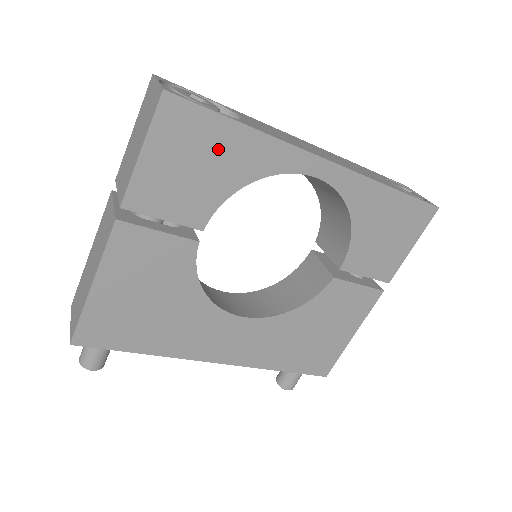
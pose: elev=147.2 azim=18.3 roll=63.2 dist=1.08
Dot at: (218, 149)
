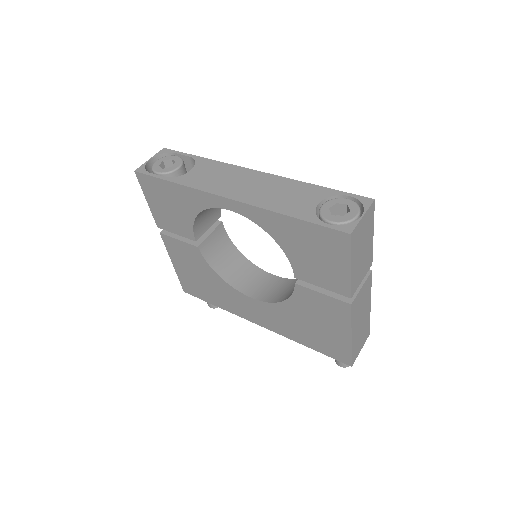
Dot at: (171, 197)
